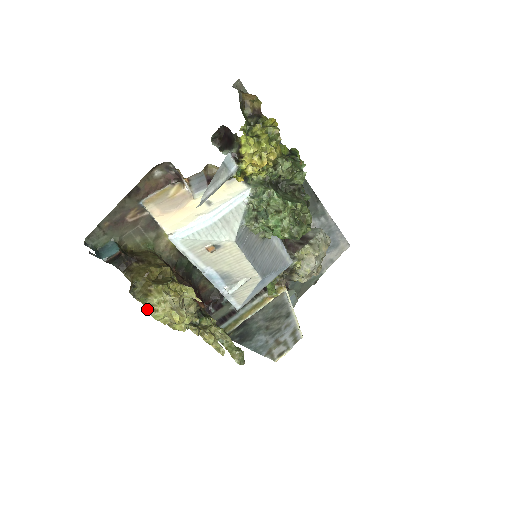
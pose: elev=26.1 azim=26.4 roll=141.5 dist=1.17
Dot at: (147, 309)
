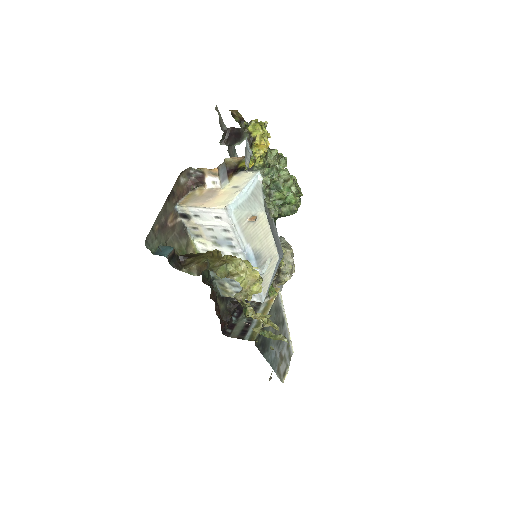
Dot at: (228, 276)
